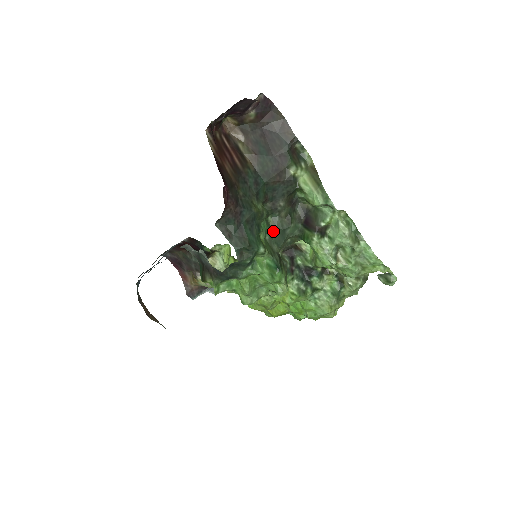
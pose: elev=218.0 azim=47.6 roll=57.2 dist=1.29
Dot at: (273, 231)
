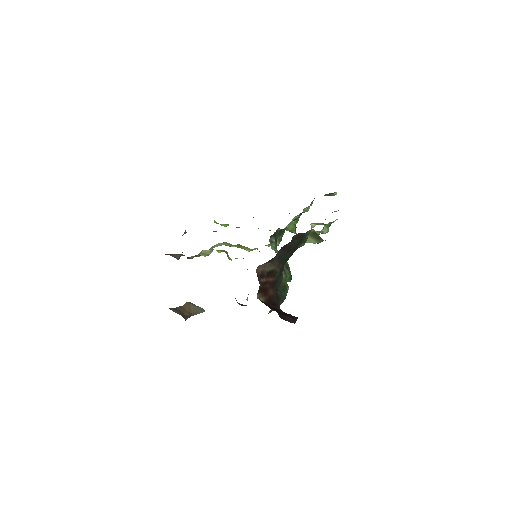
Dot at: occluded
